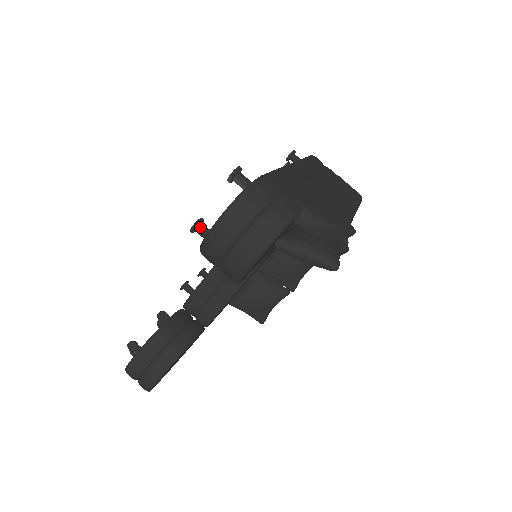
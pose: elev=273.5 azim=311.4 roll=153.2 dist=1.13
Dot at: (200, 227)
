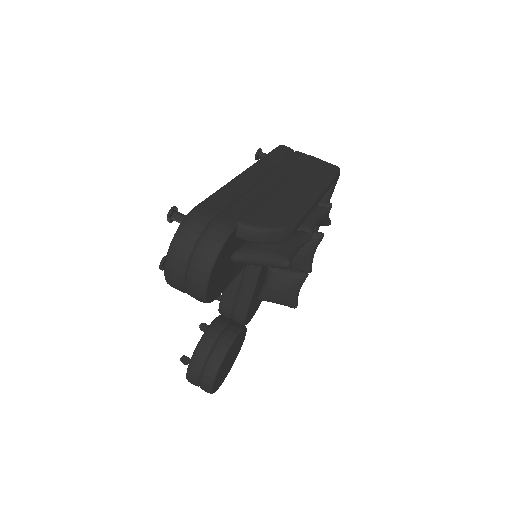
Dot at: occluded
